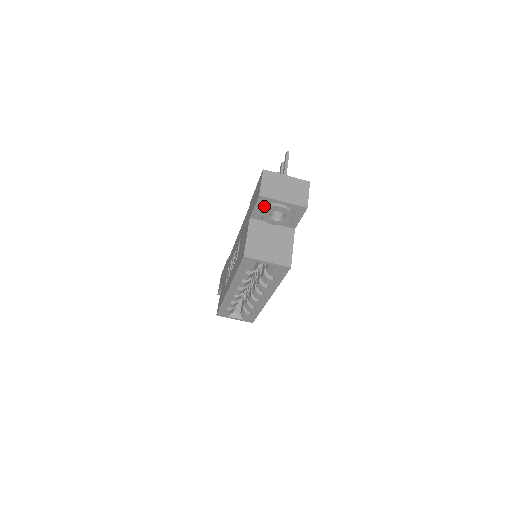
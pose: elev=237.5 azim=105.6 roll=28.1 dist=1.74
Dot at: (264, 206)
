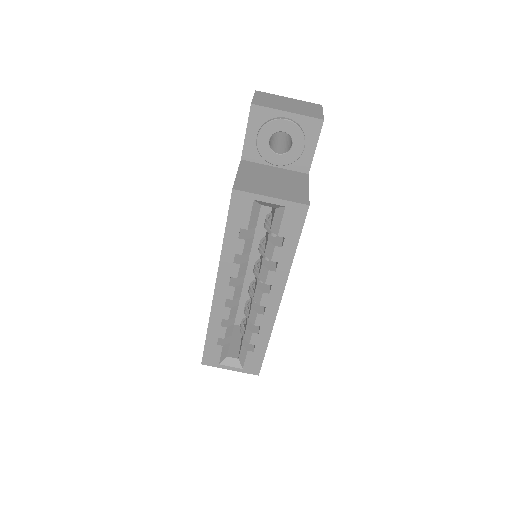
Dot at: (260, 127)
